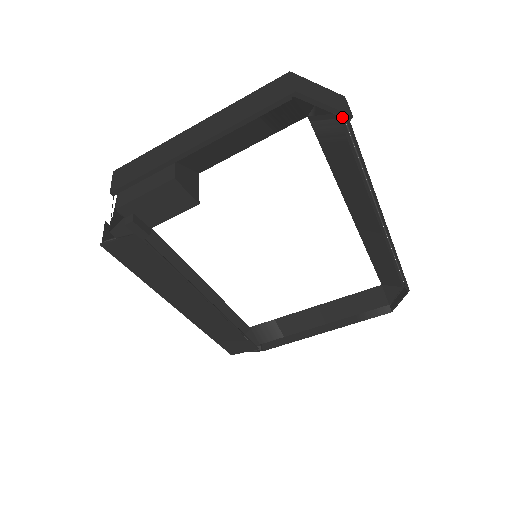
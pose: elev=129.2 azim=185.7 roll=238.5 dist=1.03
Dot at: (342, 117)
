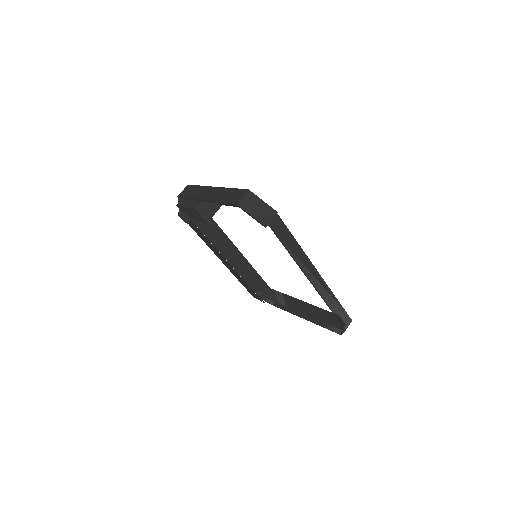
Dot at: (261, 224)
